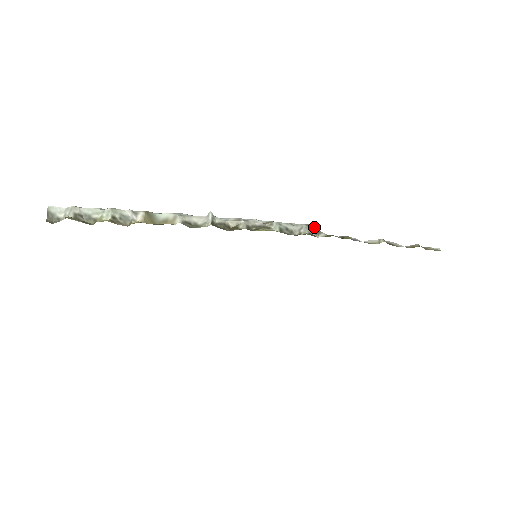
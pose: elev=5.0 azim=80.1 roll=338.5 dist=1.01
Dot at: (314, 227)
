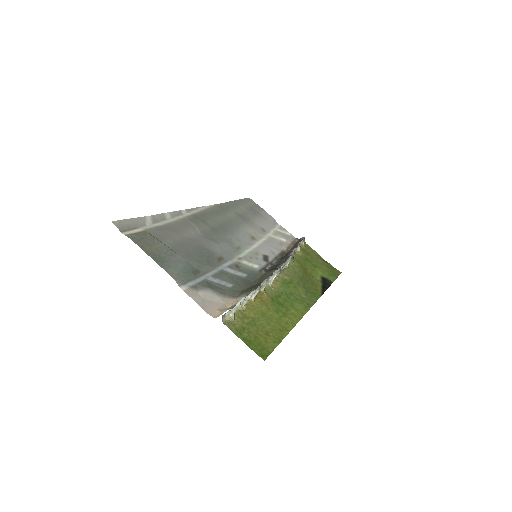
Dot at: (292, 256)
